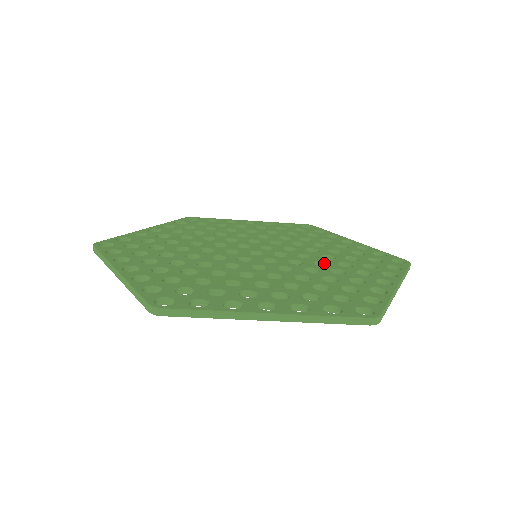
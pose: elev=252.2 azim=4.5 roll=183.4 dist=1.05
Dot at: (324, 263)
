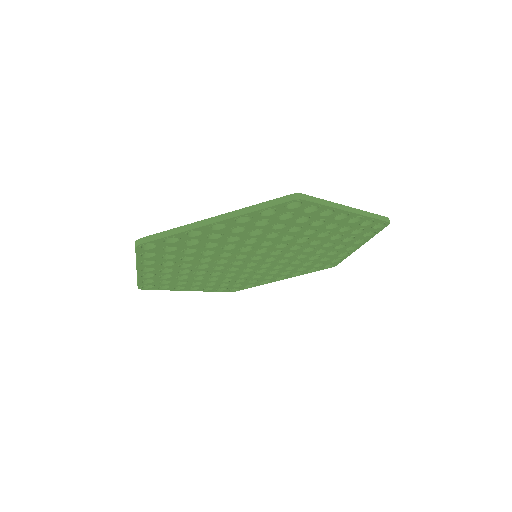
Dot at: occluded
